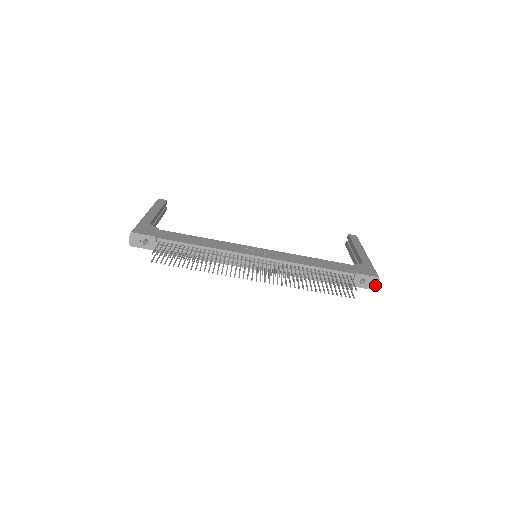
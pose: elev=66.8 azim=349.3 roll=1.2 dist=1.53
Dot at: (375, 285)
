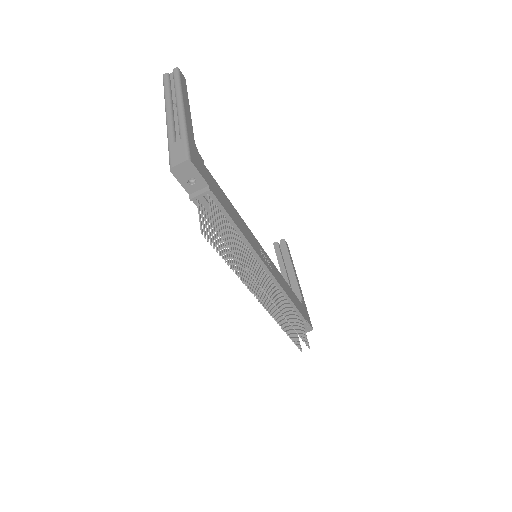
Dot at: occluded
